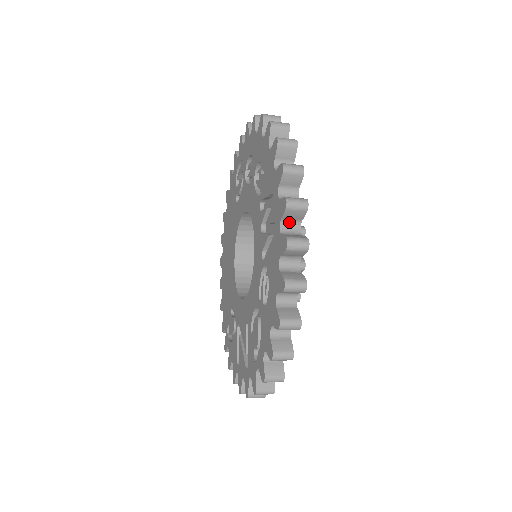
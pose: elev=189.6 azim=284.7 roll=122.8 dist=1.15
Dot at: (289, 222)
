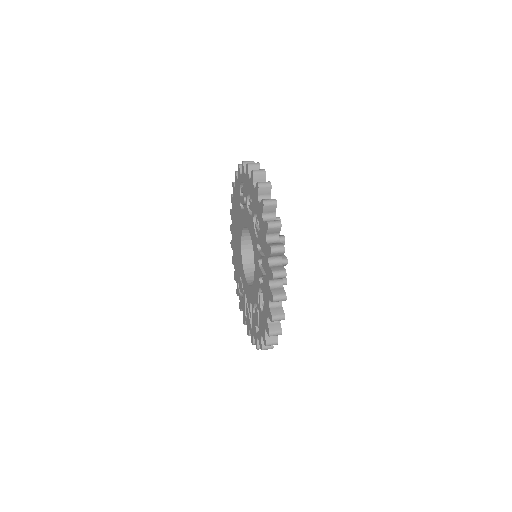
Dot at: (275, 279)
